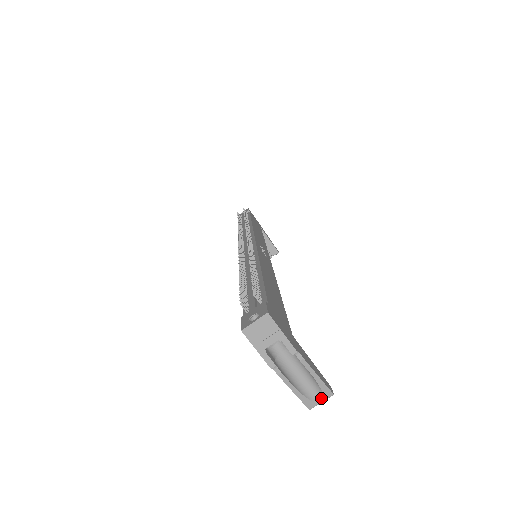
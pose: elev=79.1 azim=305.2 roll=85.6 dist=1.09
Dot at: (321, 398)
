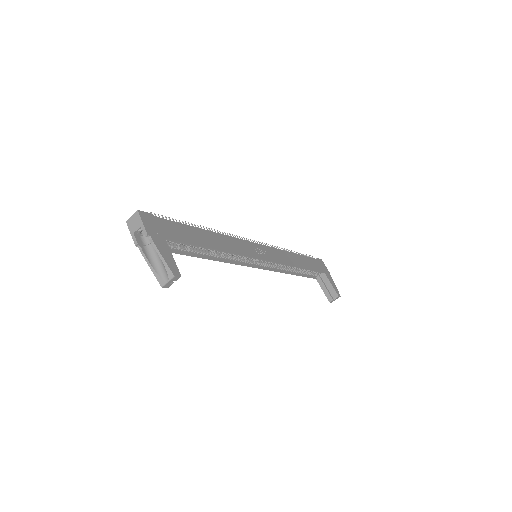
Dot at: (168, 278)
